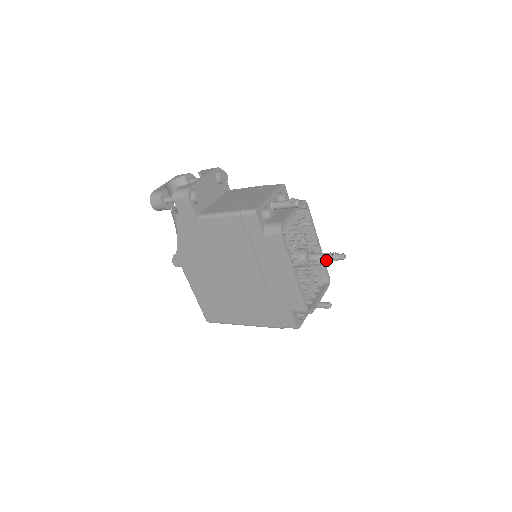
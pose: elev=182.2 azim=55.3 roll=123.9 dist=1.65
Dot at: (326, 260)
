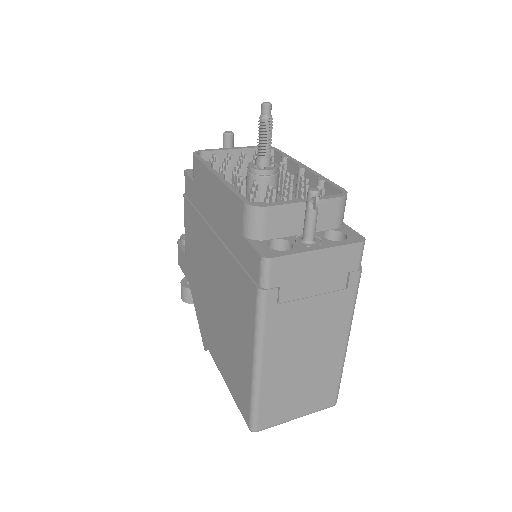
Dot at: (261, 137)
